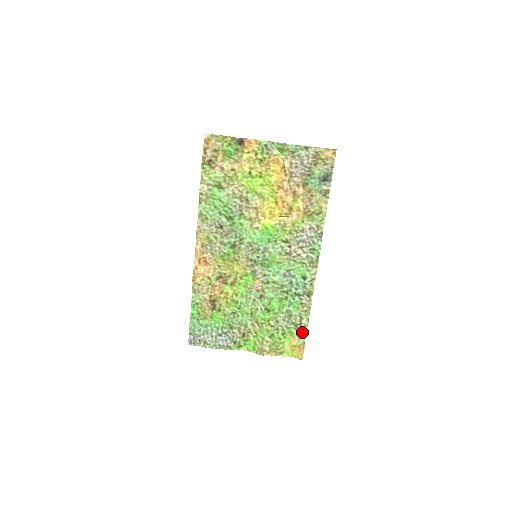
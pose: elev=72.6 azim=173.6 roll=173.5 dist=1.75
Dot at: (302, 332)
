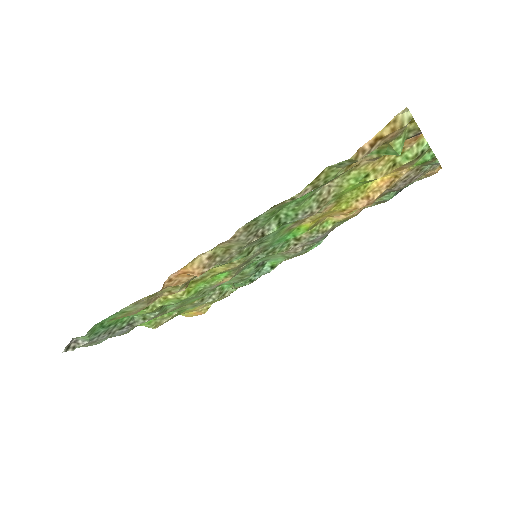
Dot at: (215, 301)
